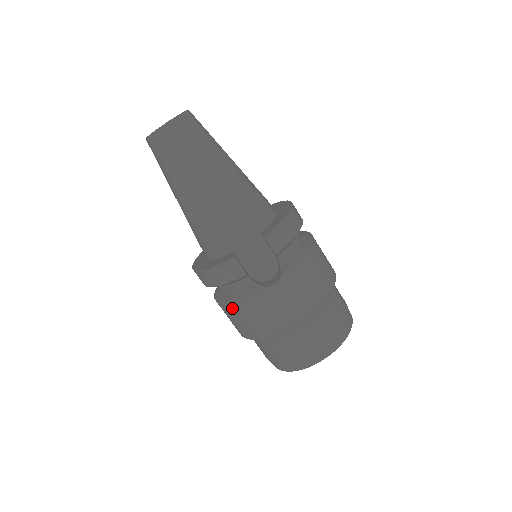
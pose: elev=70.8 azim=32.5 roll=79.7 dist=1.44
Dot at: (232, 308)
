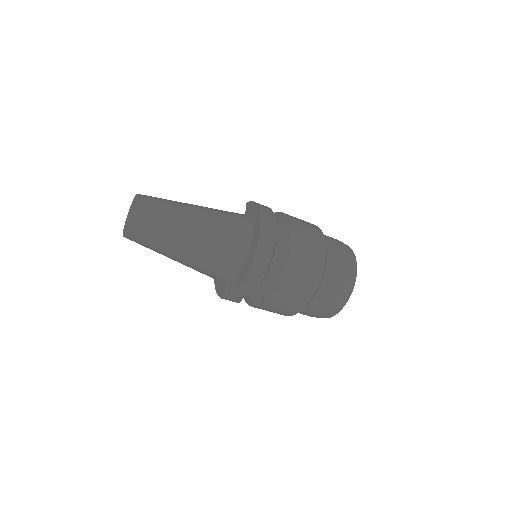
Dot at: occluded
